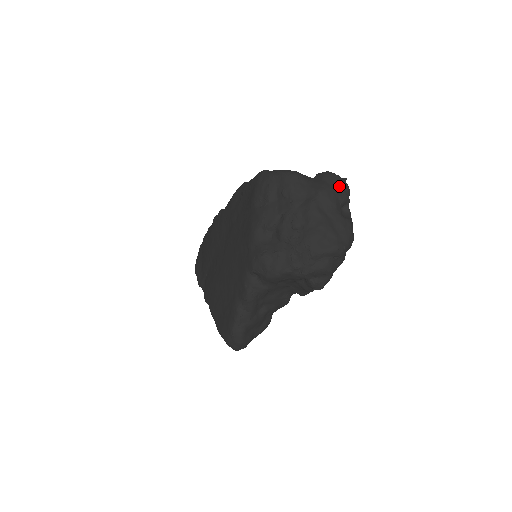
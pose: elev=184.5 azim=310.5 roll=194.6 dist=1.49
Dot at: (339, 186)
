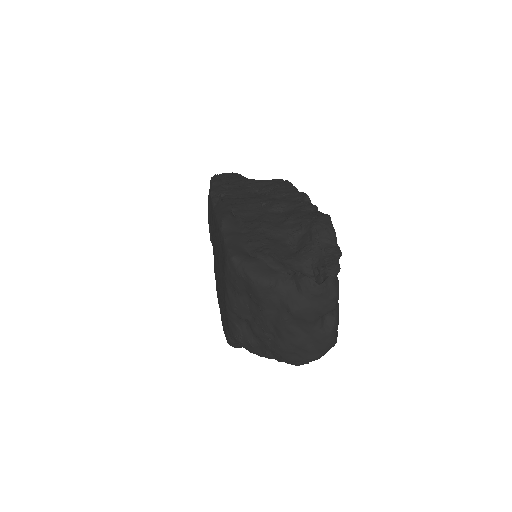
Dot at: (321, 300)
